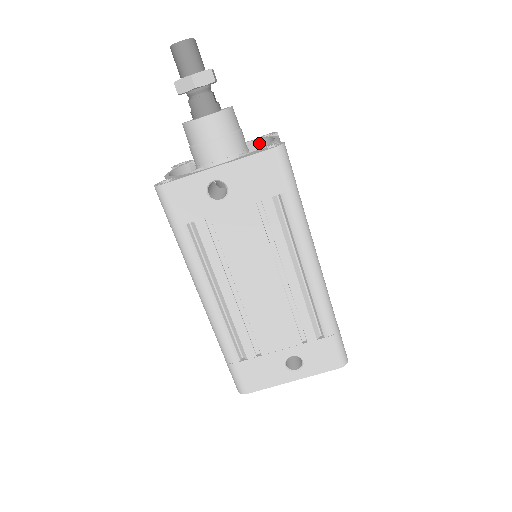
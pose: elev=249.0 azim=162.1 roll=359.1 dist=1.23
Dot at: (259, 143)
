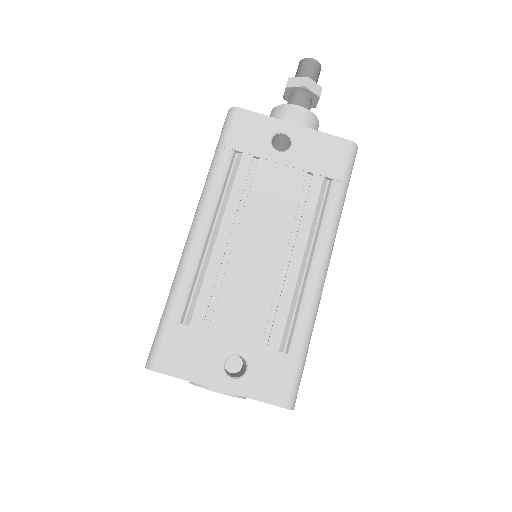
Dot at: occluded
